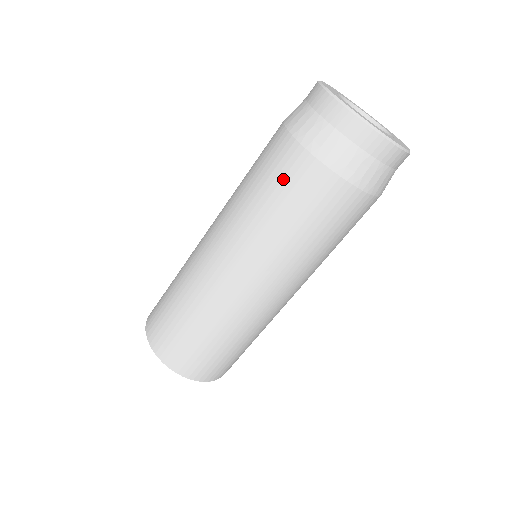
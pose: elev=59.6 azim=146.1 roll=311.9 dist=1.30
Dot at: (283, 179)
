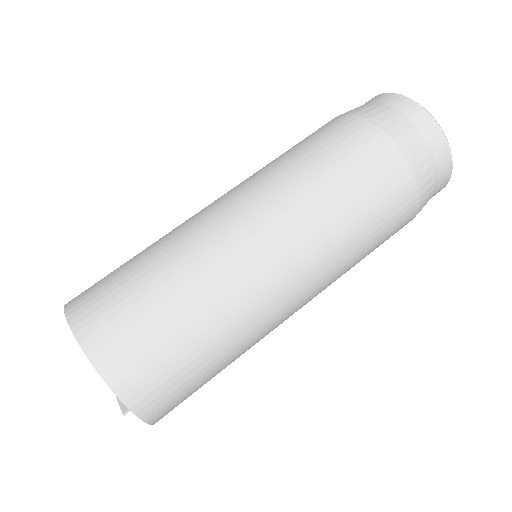
Dot at: (330, 137)
